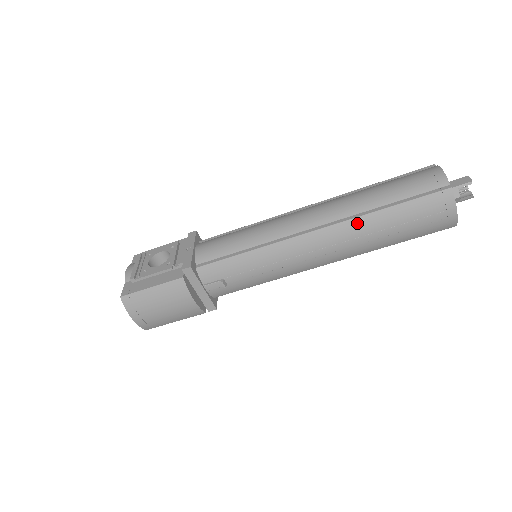
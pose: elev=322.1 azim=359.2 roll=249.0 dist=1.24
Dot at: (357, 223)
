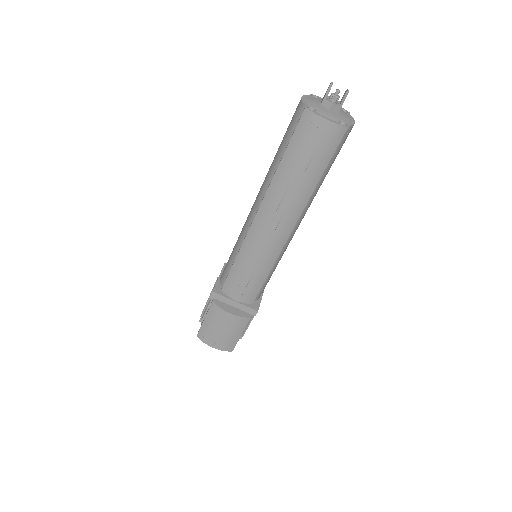
Dot at: (273, 187)
